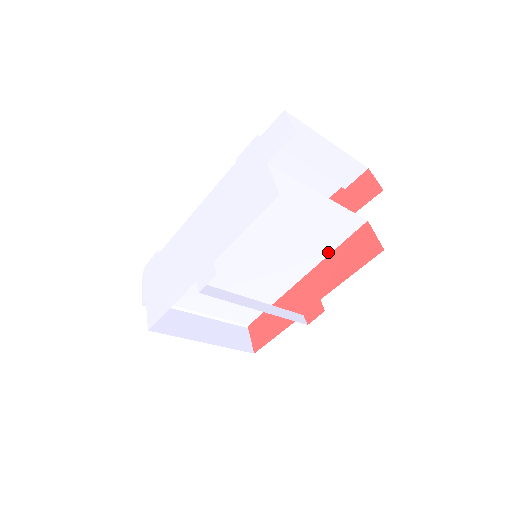
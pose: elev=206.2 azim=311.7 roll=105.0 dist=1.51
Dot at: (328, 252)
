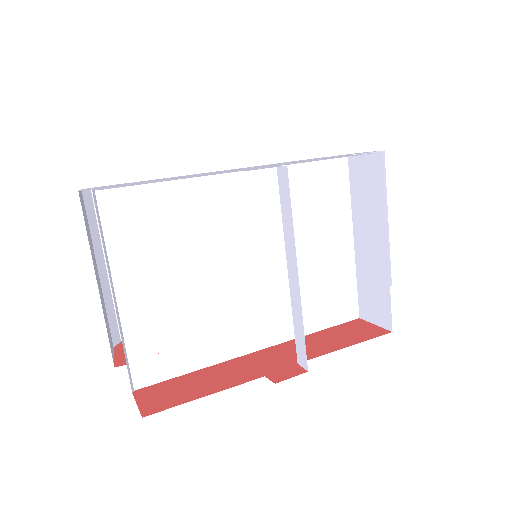
Dot at: (307, 330)
